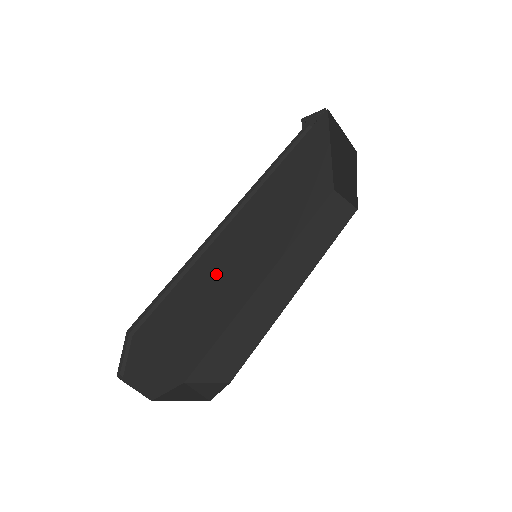
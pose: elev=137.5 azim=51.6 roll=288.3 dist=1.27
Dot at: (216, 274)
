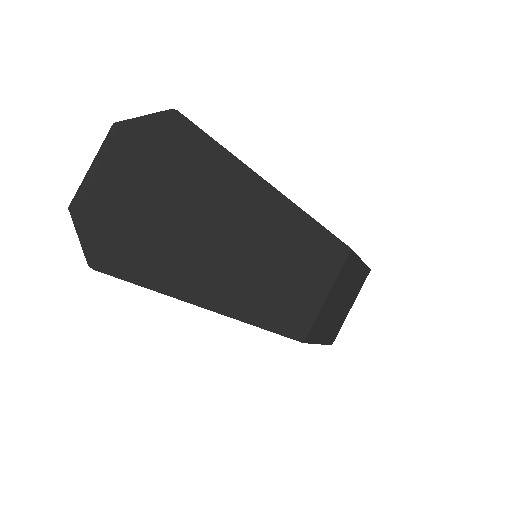
Dot at: (232, 211)
